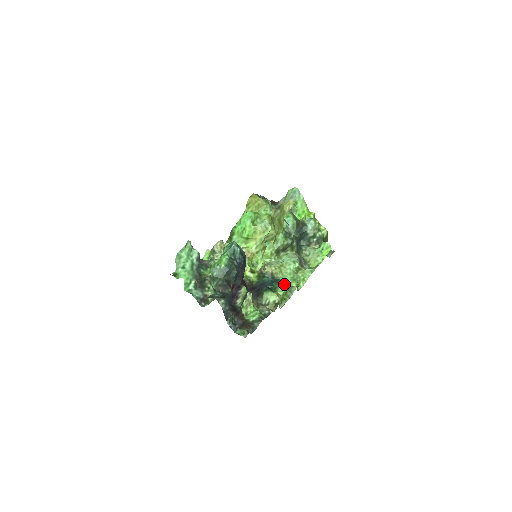
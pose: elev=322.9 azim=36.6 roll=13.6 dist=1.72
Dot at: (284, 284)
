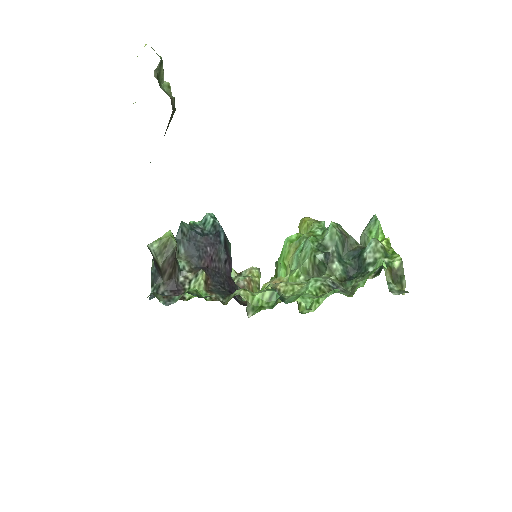
Dot at: (272, 289)
